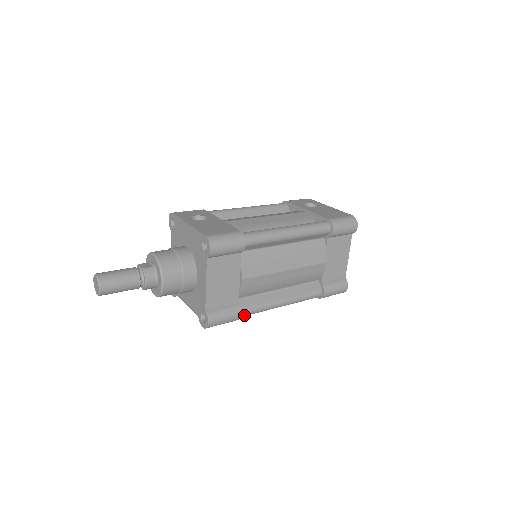
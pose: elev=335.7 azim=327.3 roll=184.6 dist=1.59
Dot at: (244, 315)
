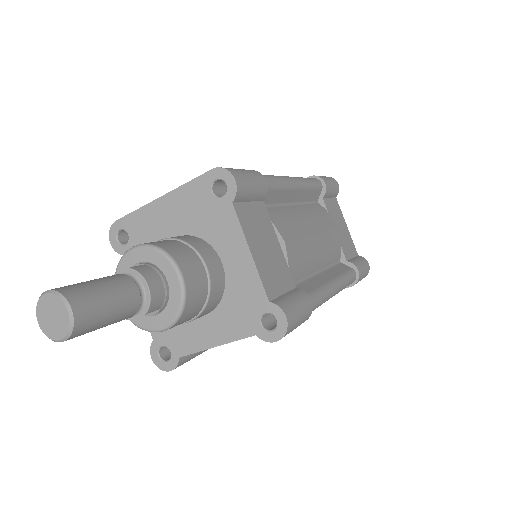
Dot at: occluded
